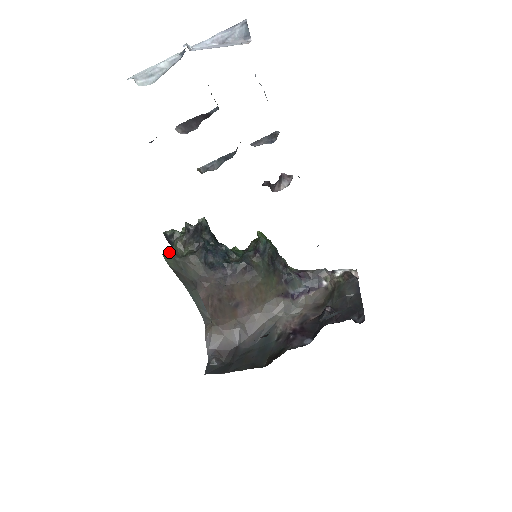
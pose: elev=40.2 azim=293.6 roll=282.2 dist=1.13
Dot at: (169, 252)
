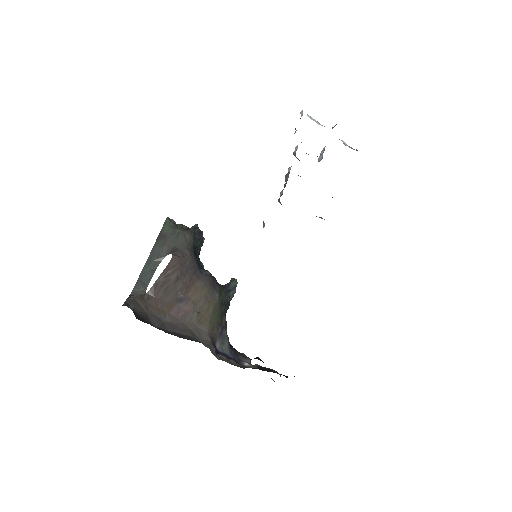
Dot at: occluded
